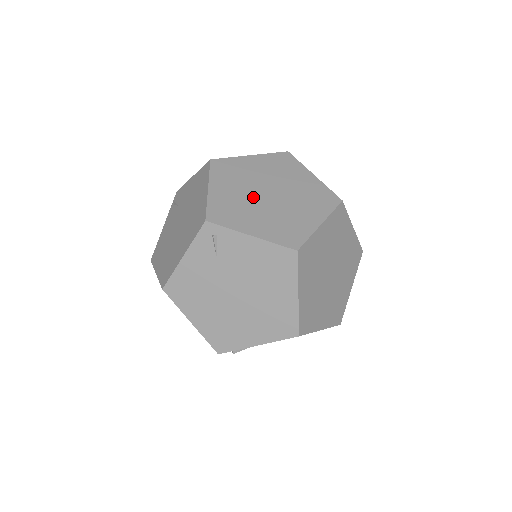
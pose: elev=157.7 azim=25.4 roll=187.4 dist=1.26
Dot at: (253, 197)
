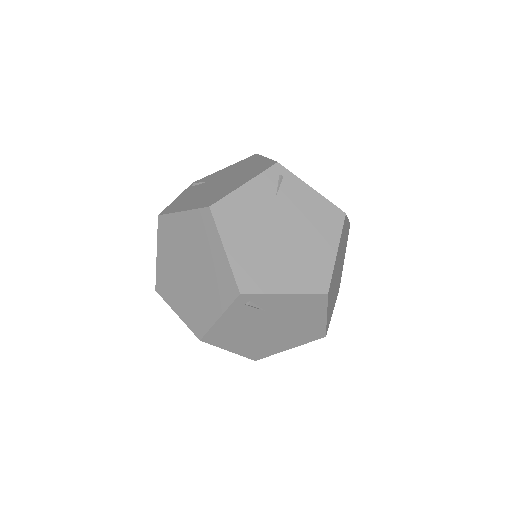
Dot at: occluded
